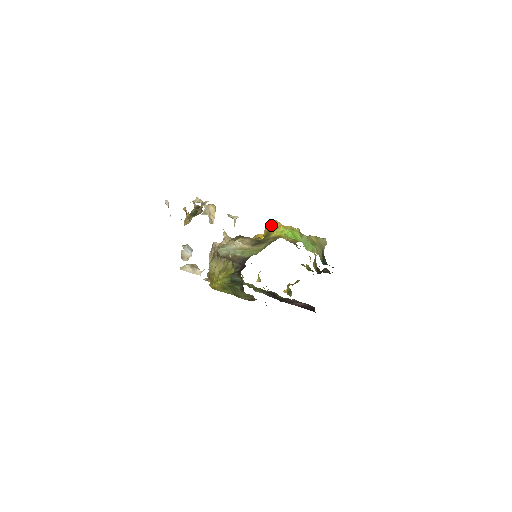
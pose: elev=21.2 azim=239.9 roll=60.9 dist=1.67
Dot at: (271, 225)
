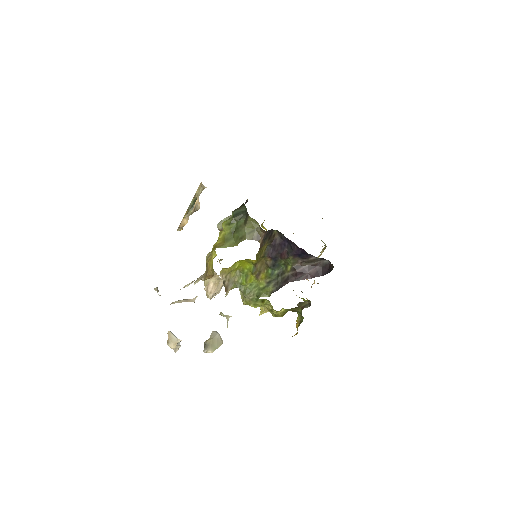
Dot at: occluded
